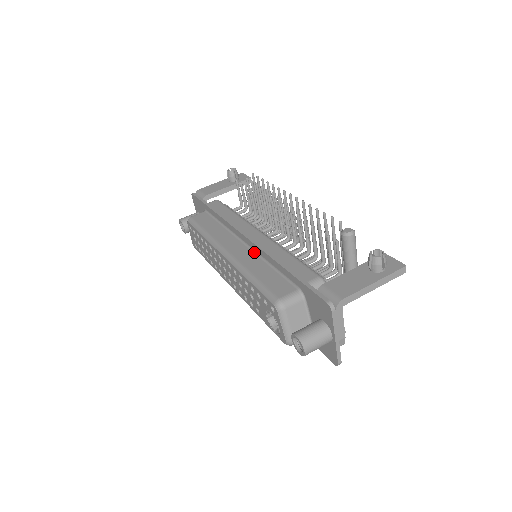
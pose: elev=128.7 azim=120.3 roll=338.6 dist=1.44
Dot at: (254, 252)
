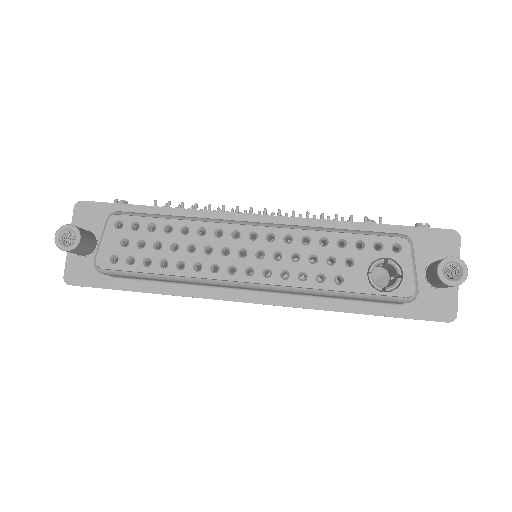
Dot at: occluded
